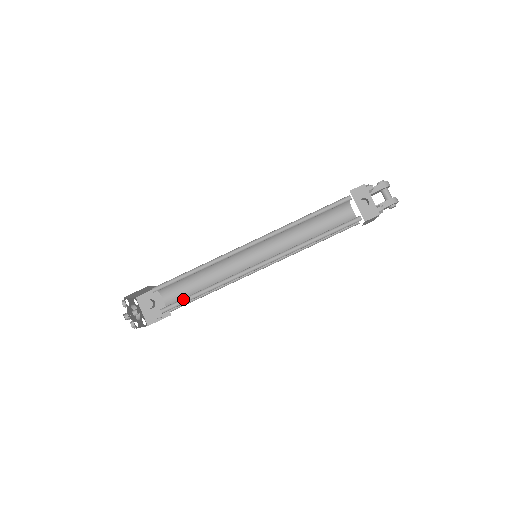
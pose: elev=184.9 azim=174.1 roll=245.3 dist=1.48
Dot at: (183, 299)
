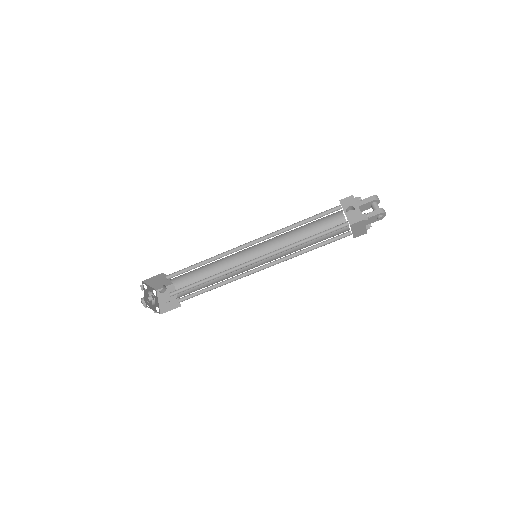
Dot at: (189, 286)
